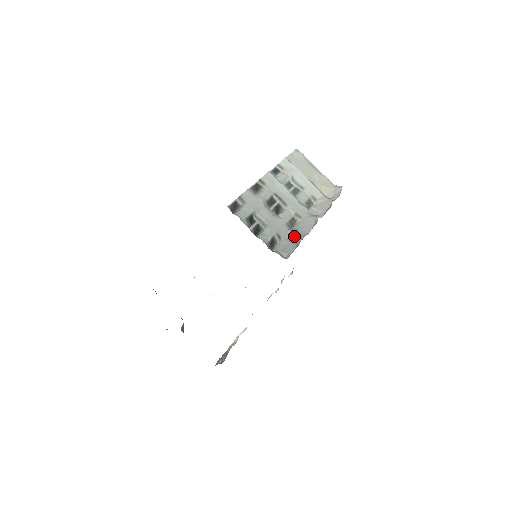
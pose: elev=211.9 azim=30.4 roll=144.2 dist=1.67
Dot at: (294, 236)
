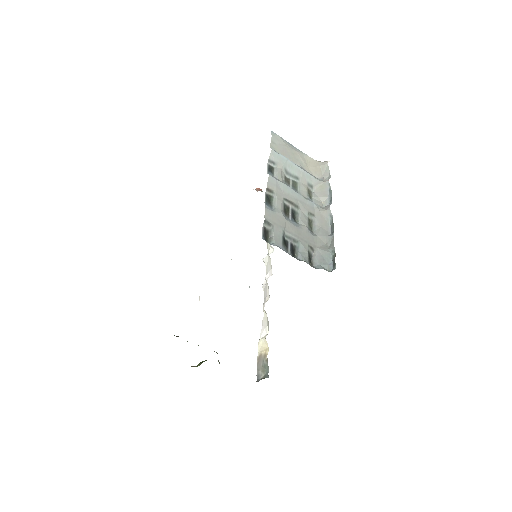
Dot at: (321, 240)
